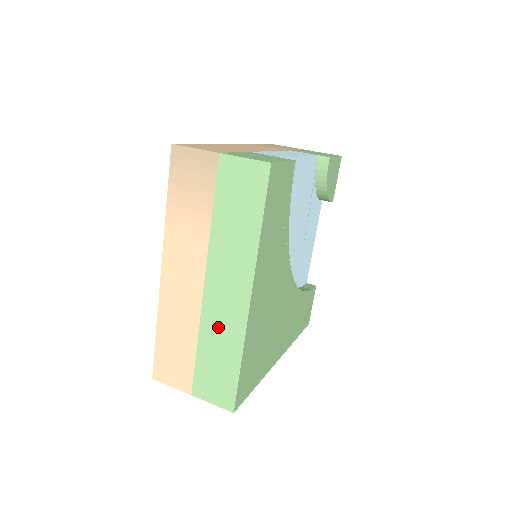
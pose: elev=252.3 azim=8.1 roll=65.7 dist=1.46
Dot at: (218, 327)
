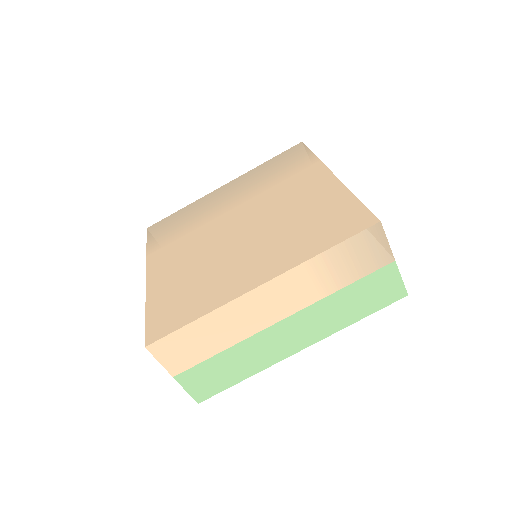
Dot at: (257, 350)
